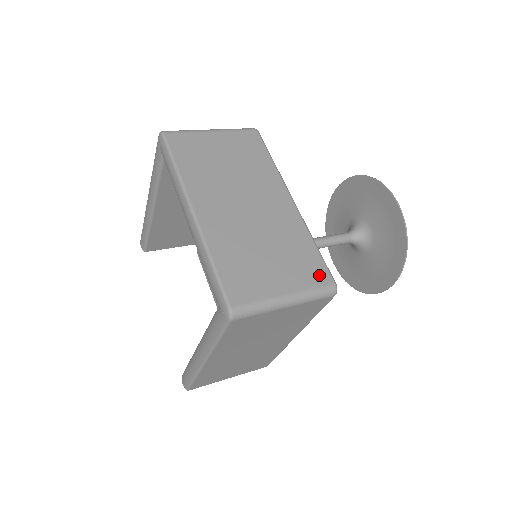
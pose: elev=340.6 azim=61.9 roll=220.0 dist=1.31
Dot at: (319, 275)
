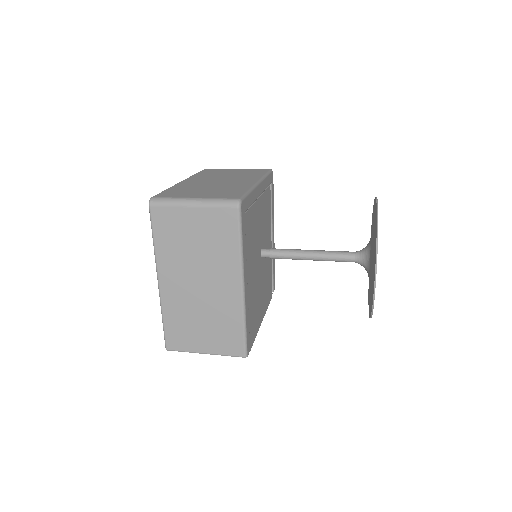
Dot at: (232, 196)
